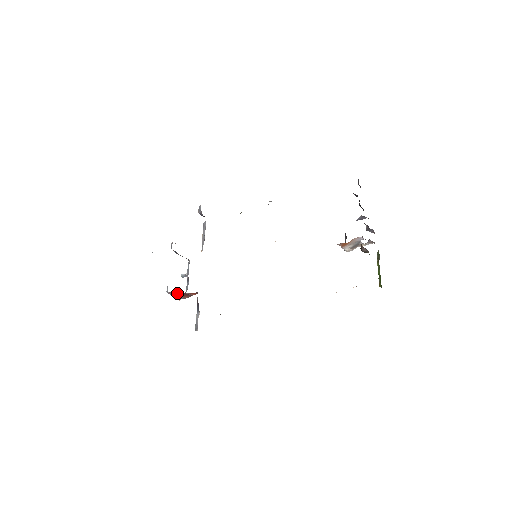
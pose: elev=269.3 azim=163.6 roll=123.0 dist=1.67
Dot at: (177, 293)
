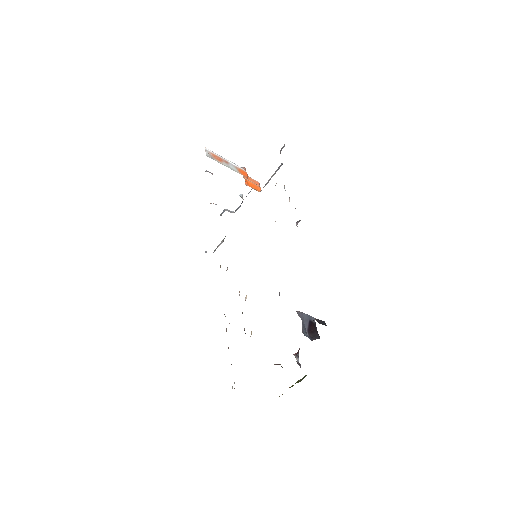
Dot at: occluded
